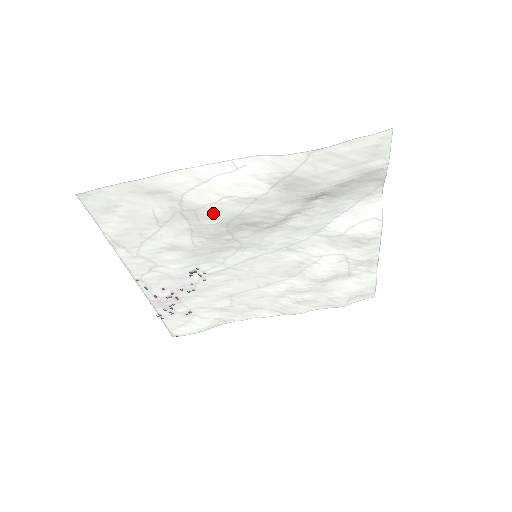
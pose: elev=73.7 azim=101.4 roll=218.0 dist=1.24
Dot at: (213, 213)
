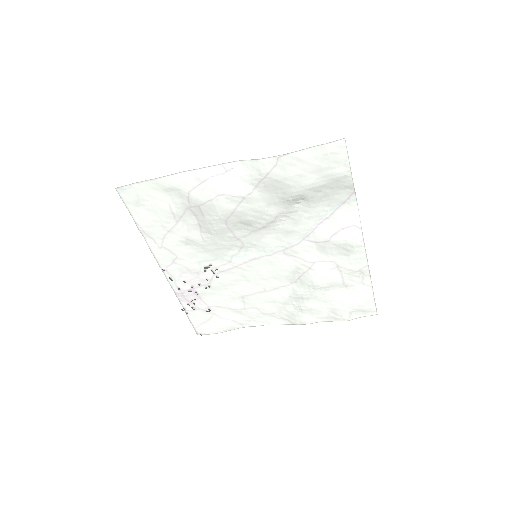
Dot at: (213, 209)
